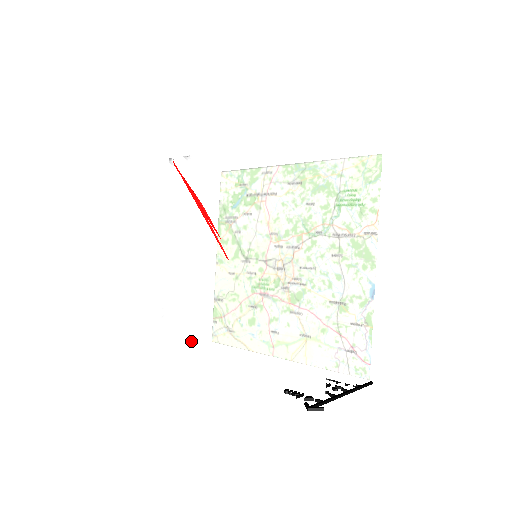
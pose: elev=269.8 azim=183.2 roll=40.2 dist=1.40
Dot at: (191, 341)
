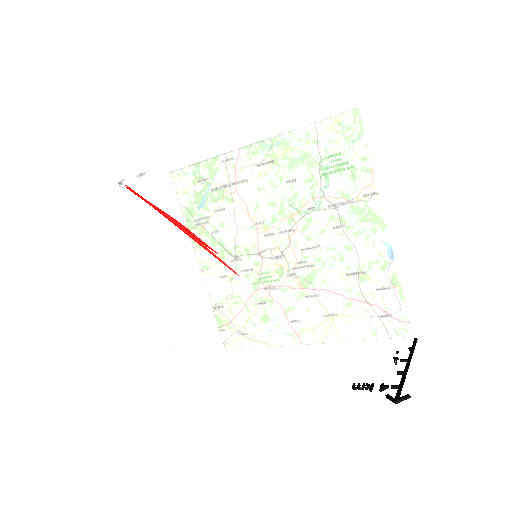
Dot at: (221, 368)
